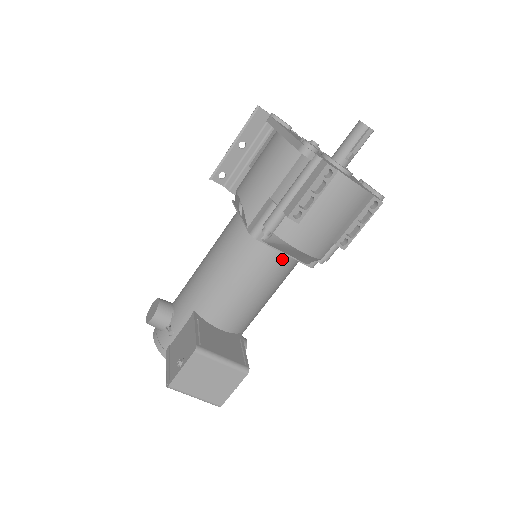
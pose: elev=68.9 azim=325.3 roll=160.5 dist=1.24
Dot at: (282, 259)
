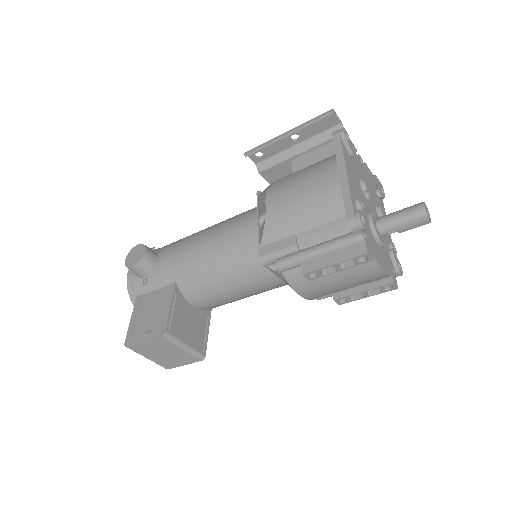
Dot at: (279, 282)
